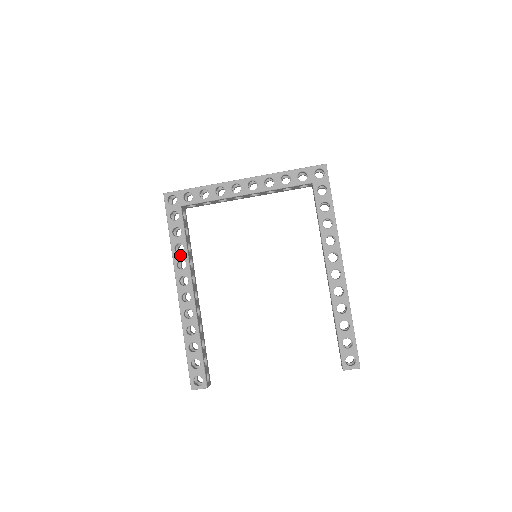
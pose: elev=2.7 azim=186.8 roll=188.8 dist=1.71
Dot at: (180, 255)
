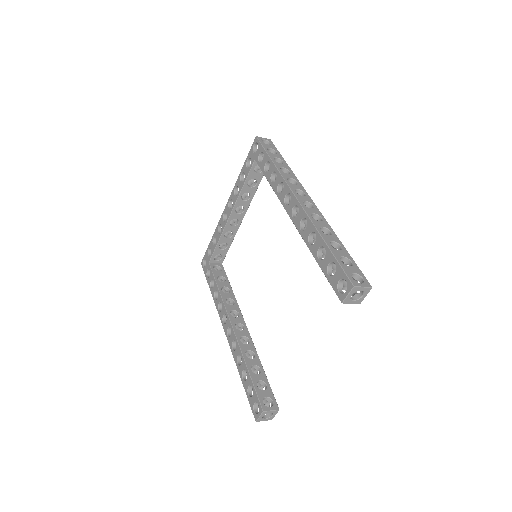
Dot at: (218, 300)
